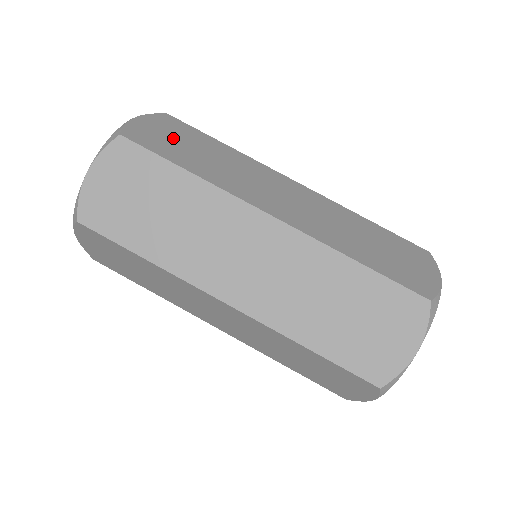
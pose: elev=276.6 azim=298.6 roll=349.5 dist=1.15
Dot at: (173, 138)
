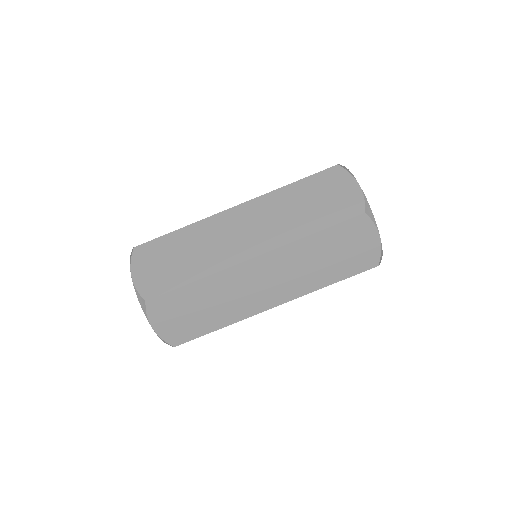
Dot at: occluded
